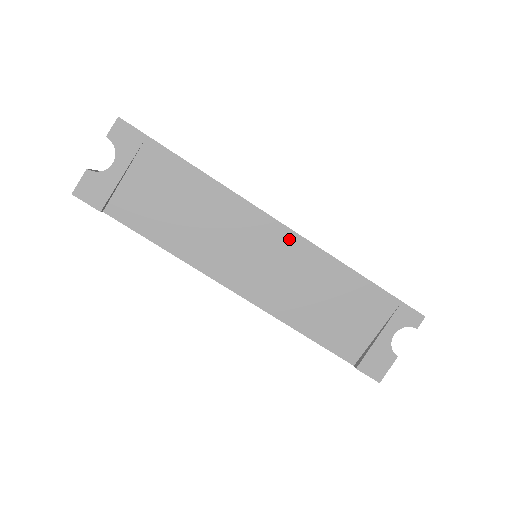
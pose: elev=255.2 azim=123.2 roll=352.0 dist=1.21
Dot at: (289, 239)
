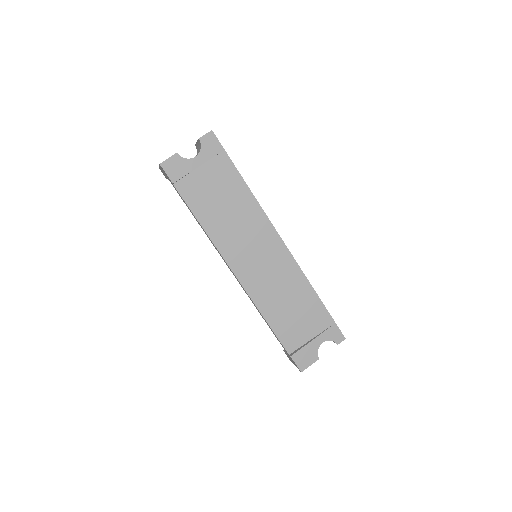
Dot at: (283, 253)
